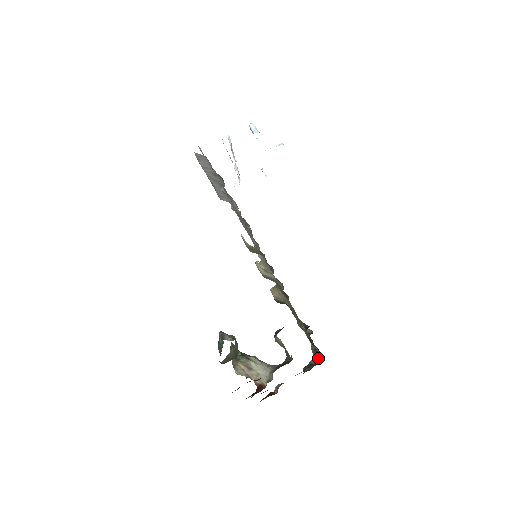
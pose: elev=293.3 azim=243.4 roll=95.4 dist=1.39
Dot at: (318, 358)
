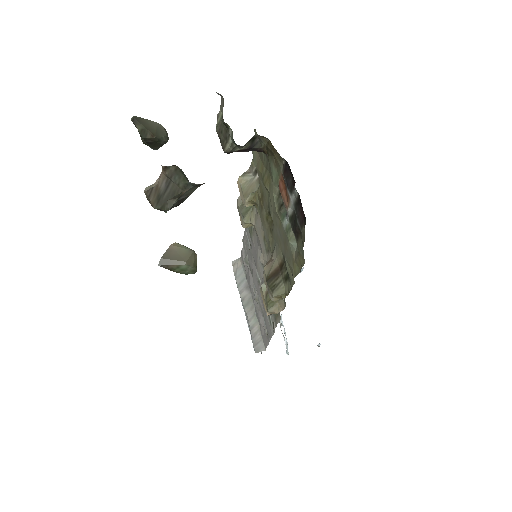
Dot at: (303, 230)
